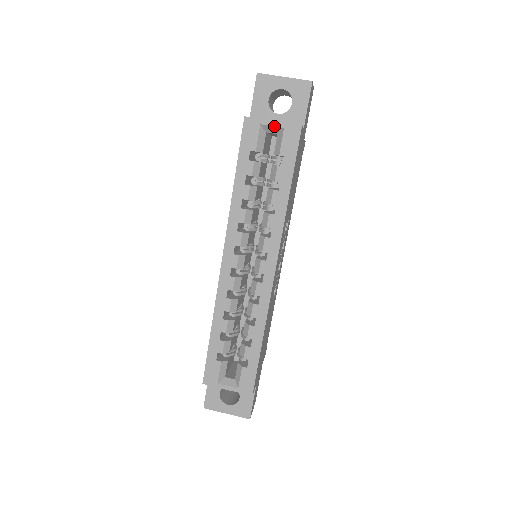
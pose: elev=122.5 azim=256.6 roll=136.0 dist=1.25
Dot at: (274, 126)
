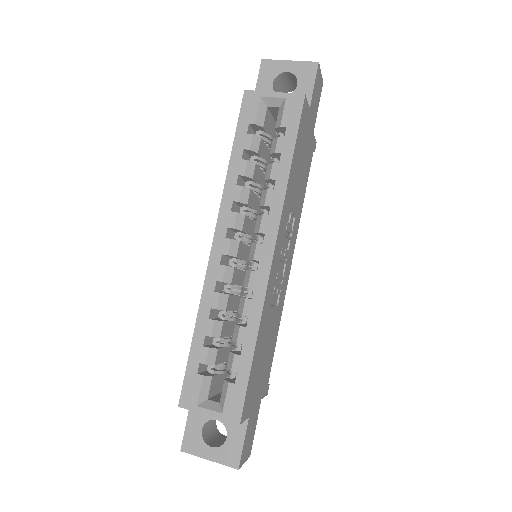
Dot at: (275, 97)
